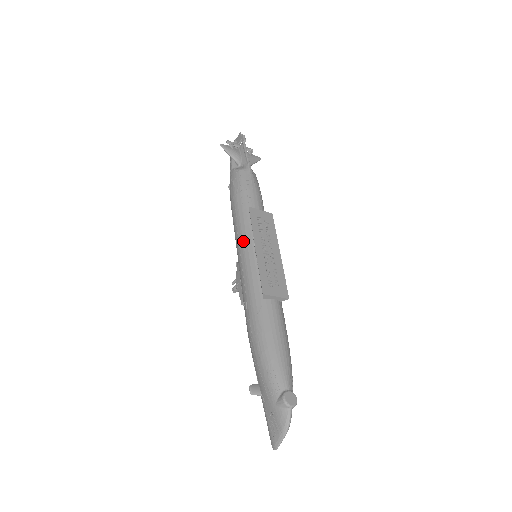
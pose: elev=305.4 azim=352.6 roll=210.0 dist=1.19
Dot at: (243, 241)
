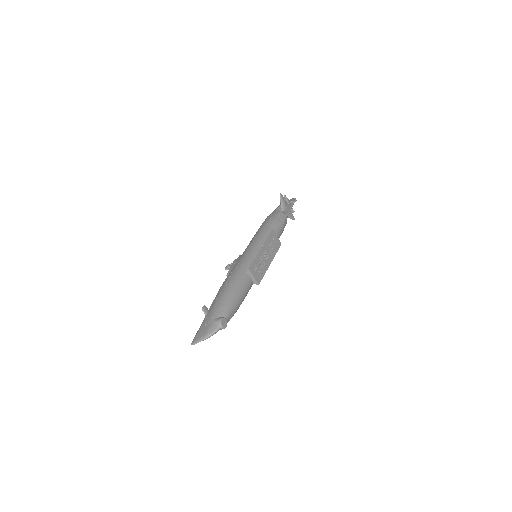
Dot at: (256, 242)
